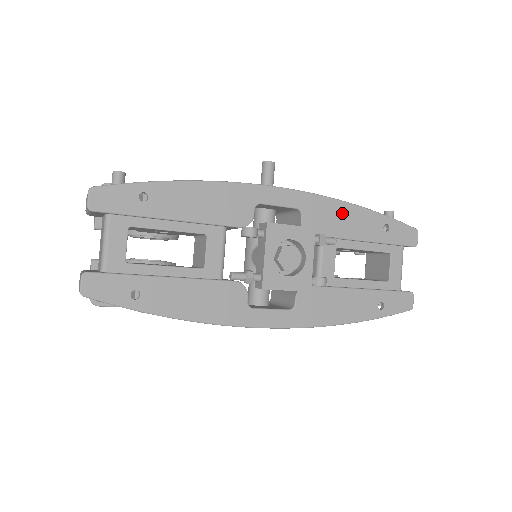
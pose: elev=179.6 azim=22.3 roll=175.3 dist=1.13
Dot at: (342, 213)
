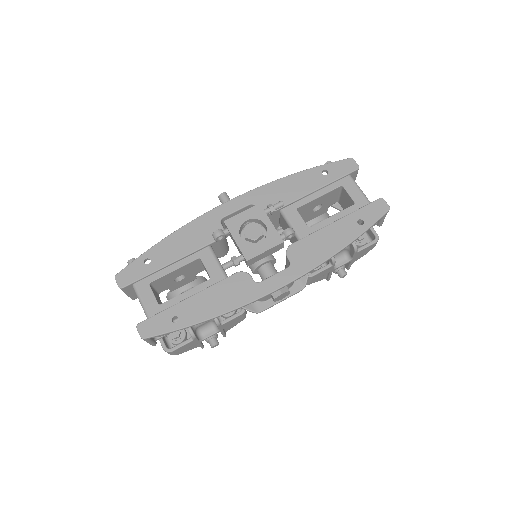
Dot at: (284, 186)
